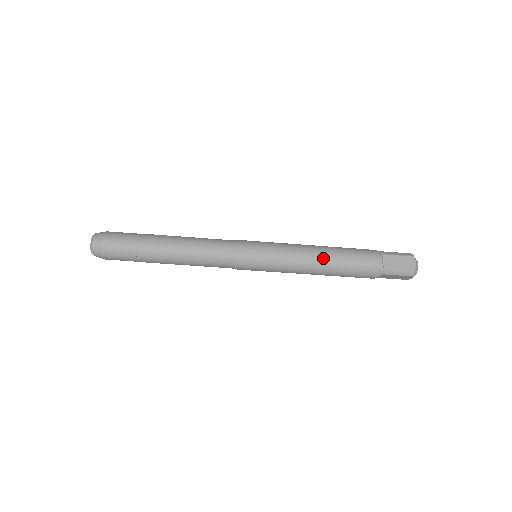
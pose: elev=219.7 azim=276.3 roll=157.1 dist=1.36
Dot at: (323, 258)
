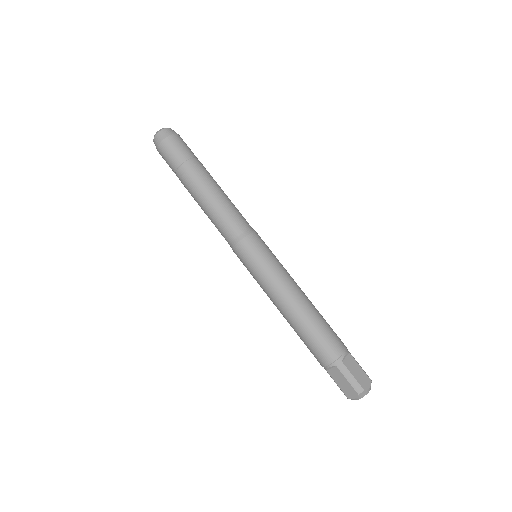
Dot at: (305, 303)
